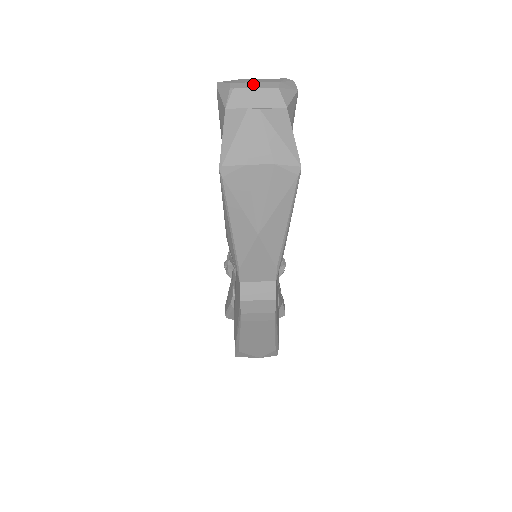
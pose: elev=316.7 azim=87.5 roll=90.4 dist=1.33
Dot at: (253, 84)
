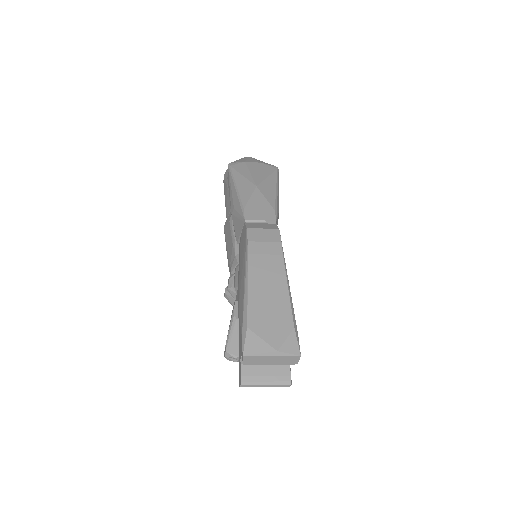
Dot at: occluded
